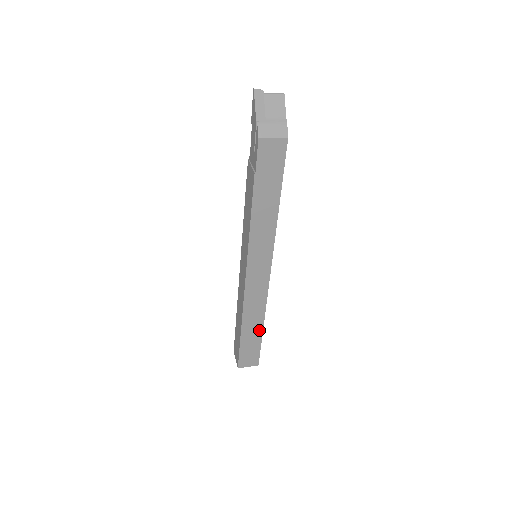
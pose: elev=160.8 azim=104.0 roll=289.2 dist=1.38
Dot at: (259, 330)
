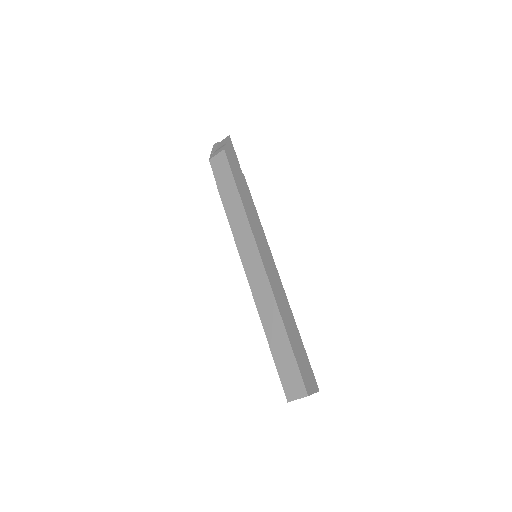
Dot at: (284, 337)
